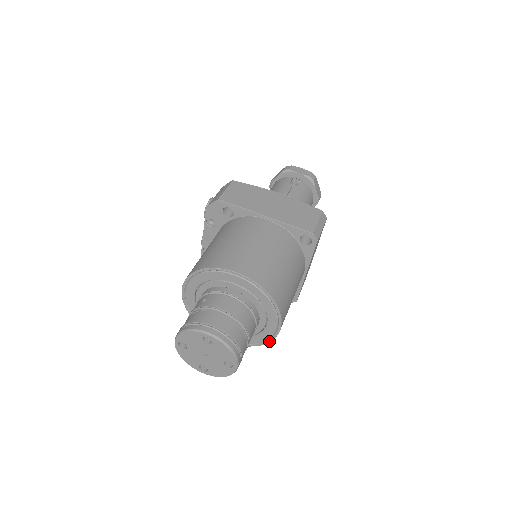
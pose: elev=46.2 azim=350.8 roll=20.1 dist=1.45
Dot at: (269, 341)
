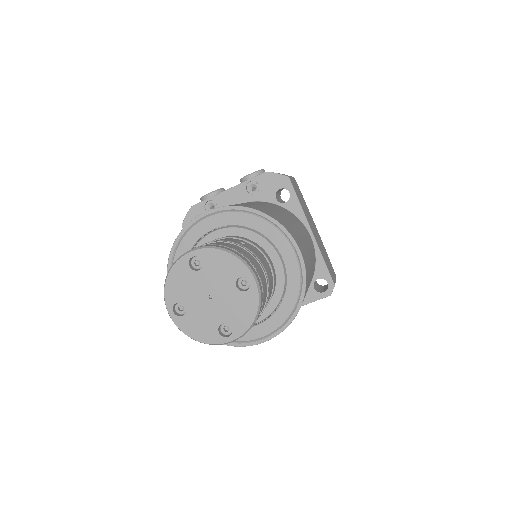
Dot at: (231, 344)
